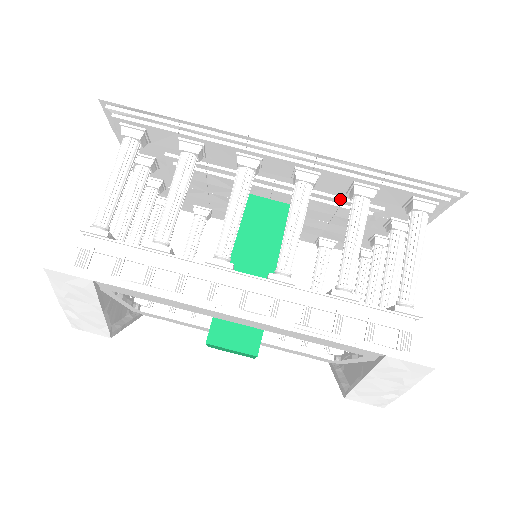
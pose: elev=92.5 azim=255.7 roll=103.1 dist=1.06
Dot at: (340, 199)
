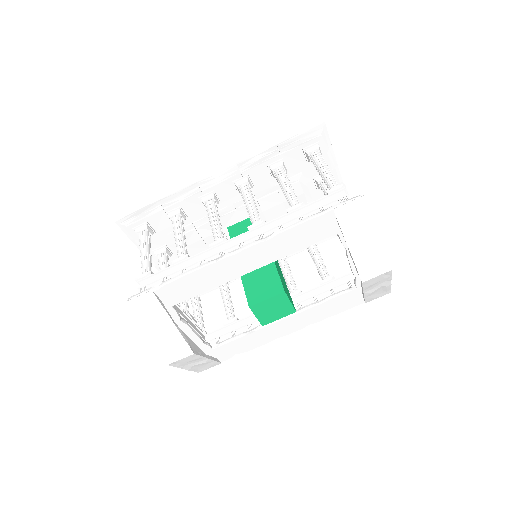
Dot at: (274, 186)
